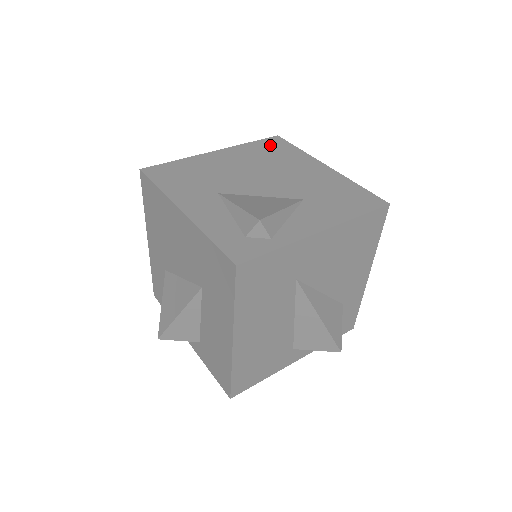
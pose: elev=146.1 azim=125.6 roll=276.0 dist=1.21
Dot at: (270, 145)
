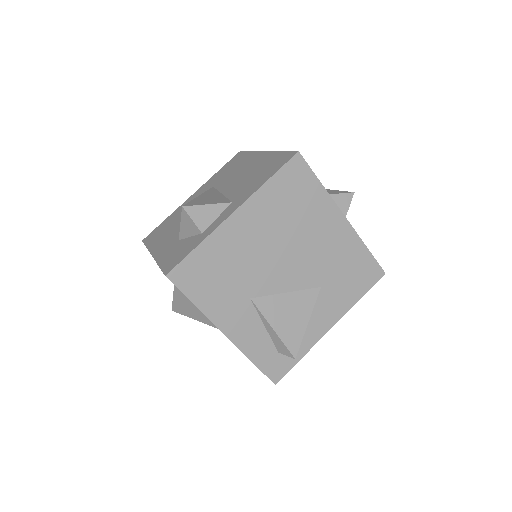
Dot at: (291, 182)
